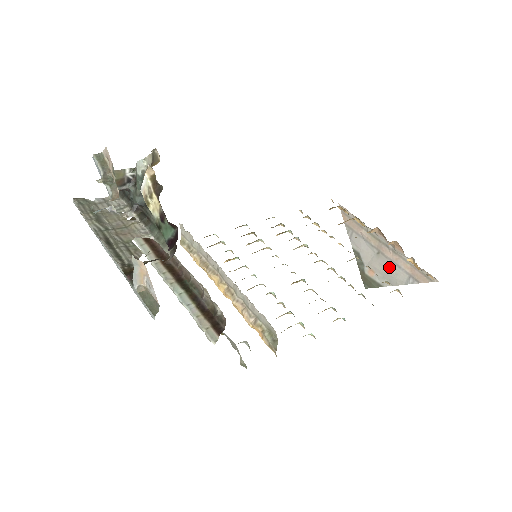
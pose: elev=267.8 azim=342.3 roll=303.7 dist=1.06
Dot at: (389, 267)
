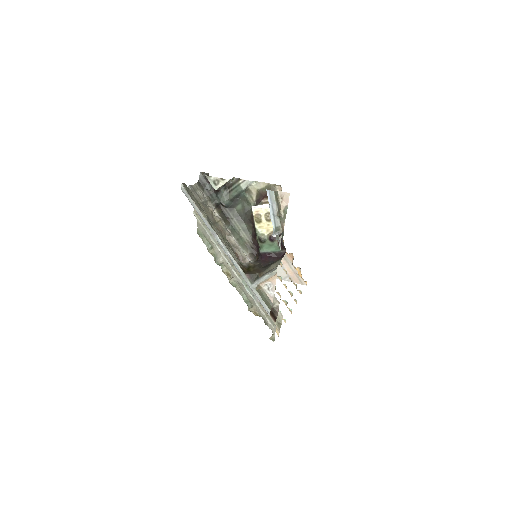
Dot at: occluded
